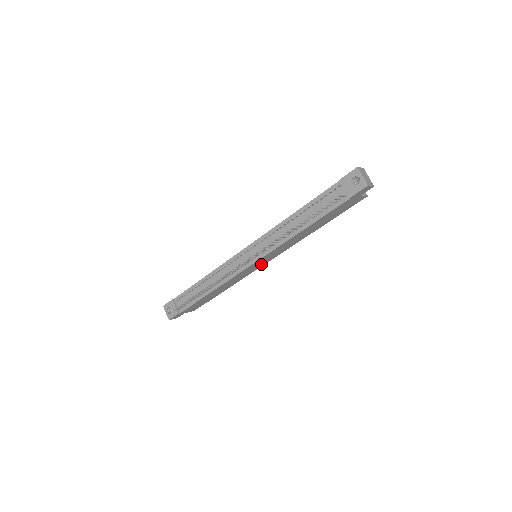
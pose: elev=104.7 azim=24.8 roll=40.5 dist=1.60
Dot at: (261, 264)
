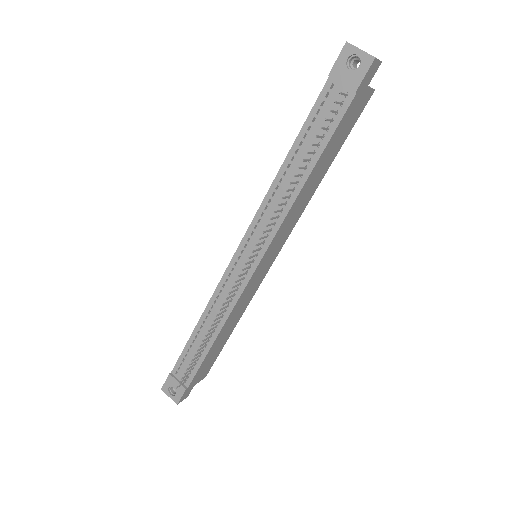
Dot at: (268, 265)
